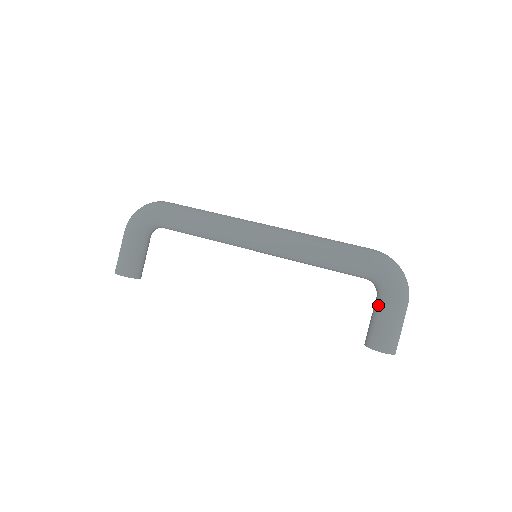
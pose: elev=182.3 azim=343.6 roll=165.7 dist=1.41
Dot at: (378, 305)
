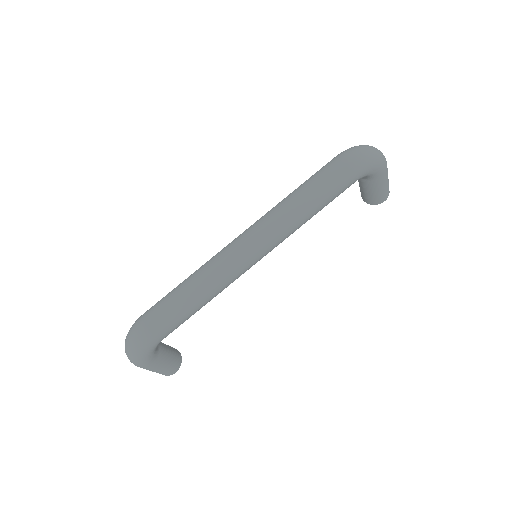
Dot at: (370, 185)
